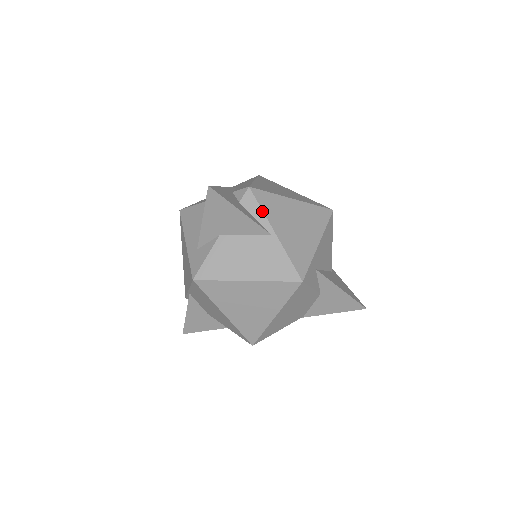
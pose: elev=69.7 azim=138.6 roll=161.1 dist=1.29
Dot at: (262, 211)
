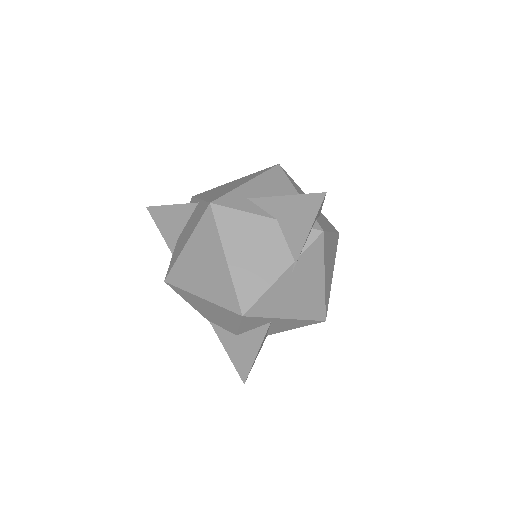
Dot at: (196, 198)
